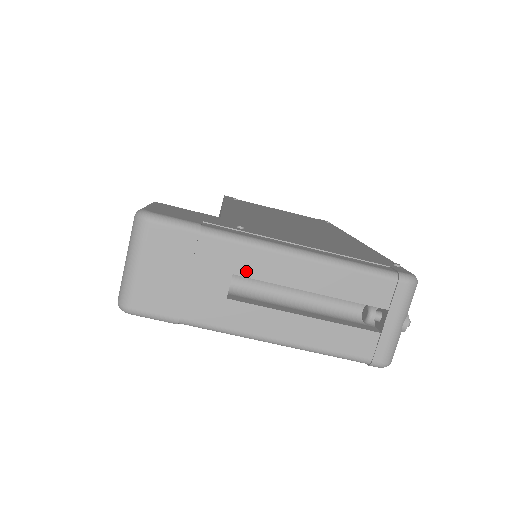
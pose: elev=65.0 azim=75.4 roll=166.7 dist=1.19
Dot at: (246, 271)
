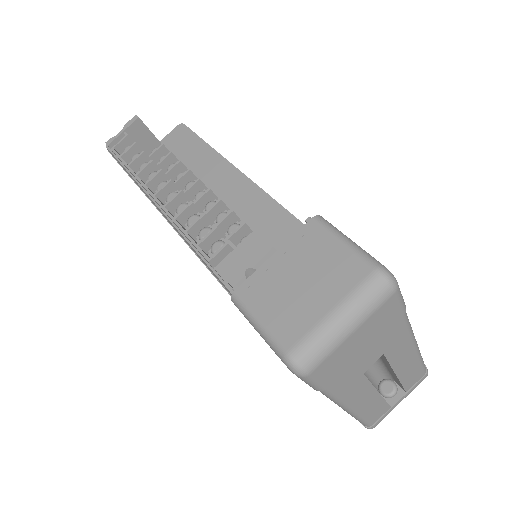
Dot at: (390, 353)
